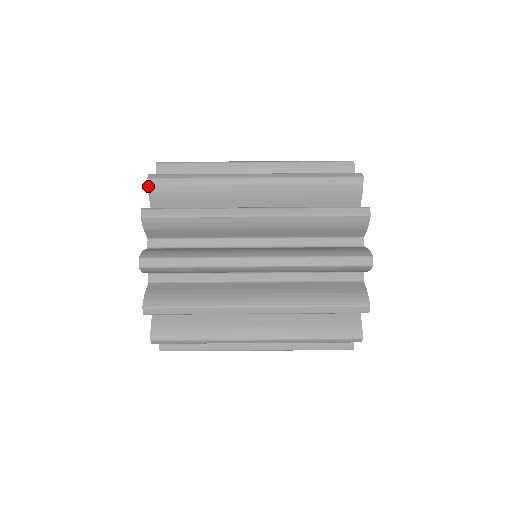
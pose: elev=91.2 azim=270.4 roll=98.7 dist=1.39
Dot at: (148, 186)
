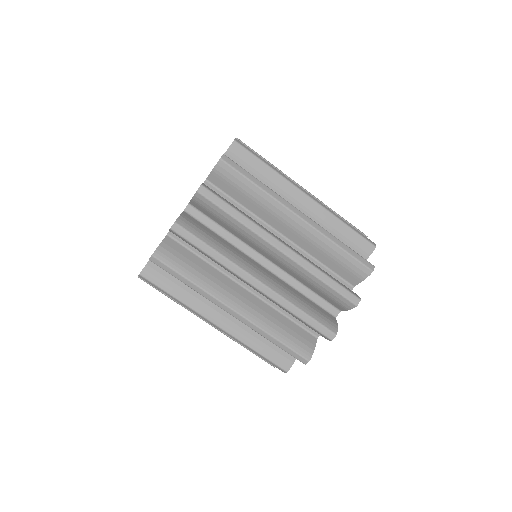
Dot at: occluded
